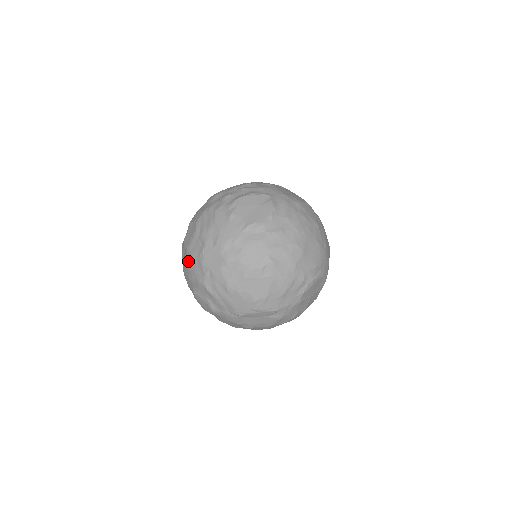
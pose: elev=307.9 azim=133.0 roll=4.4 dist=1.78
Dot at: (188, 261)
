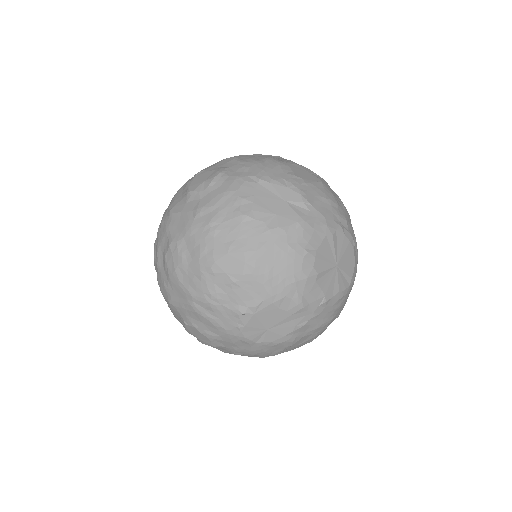
Dot at: occluded
